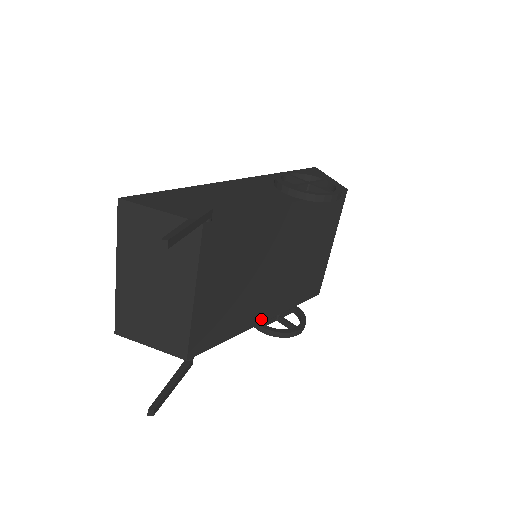
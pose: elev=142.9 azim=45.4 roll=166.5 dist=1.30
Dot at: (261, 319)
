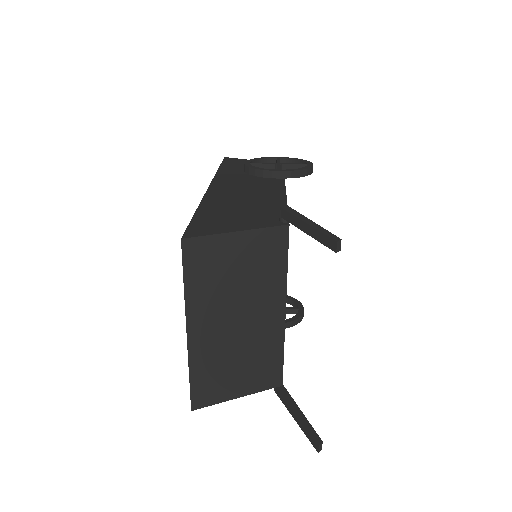
Dot at: occluded
